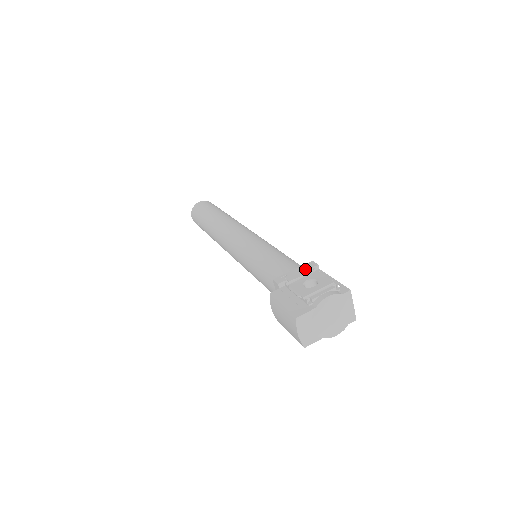
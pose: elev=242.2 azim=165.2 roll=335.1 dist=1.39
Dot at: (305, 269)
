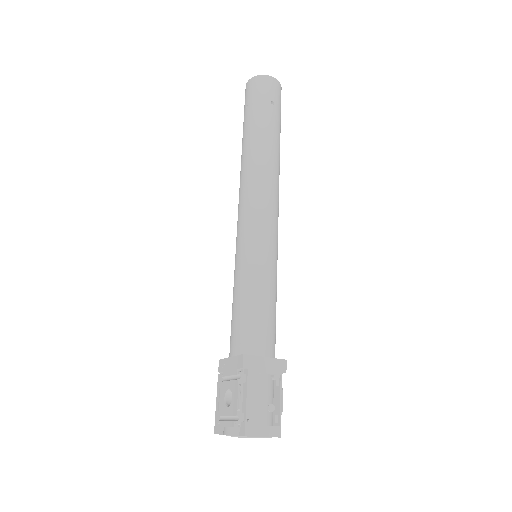
Dot at: (234, 366)
